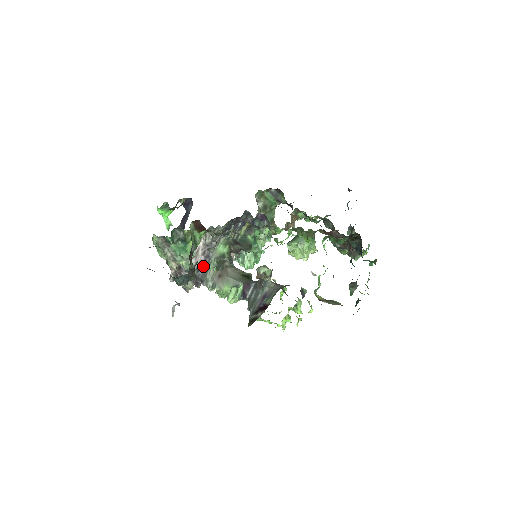
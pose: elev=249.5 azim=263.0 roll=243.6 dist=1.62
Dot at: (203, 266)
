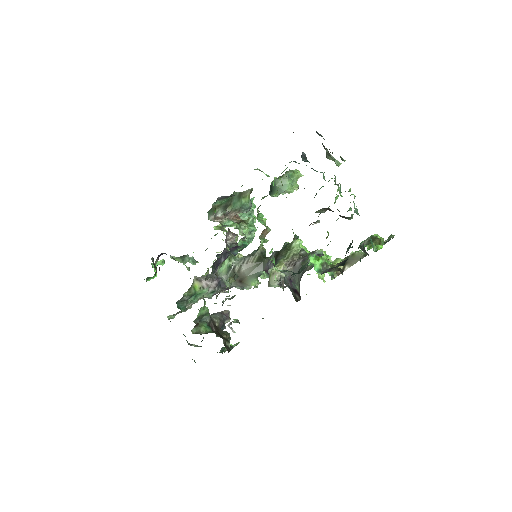
Dot at: (221, 282)
